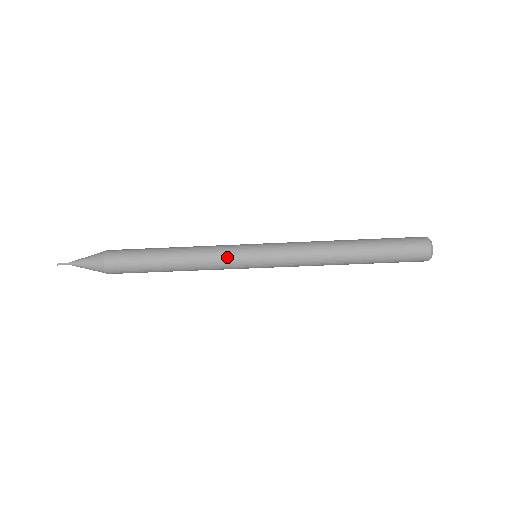
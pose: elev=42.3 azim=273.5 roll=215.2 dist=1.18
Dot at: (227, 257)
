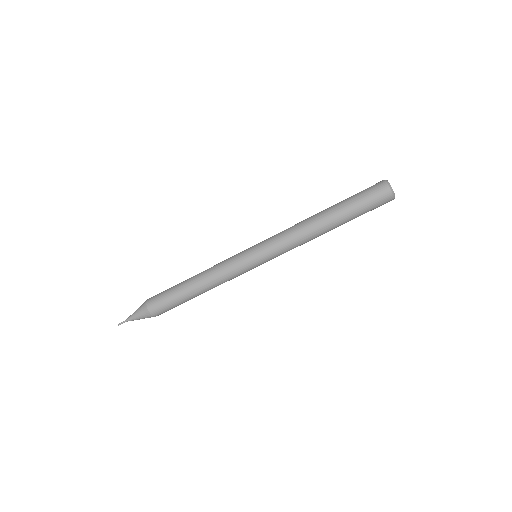
Dot at: (236, 272)
